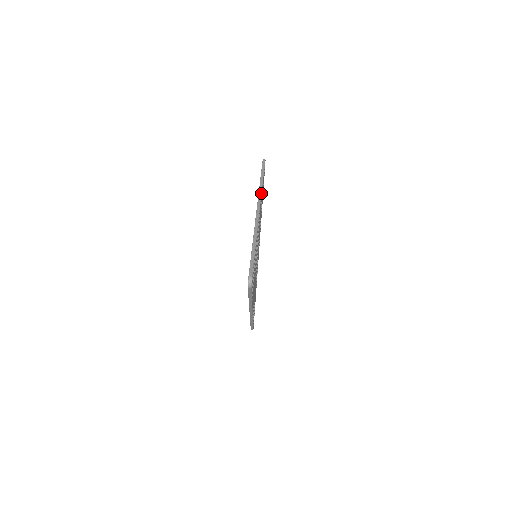
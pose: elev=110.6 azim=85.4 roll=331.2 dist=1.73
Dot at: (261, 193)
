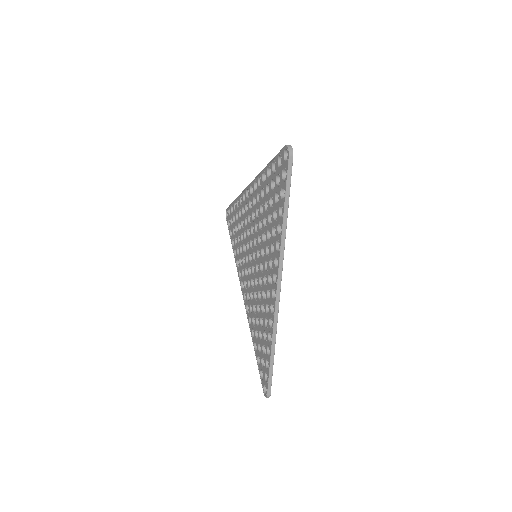
Dot at: occluded
